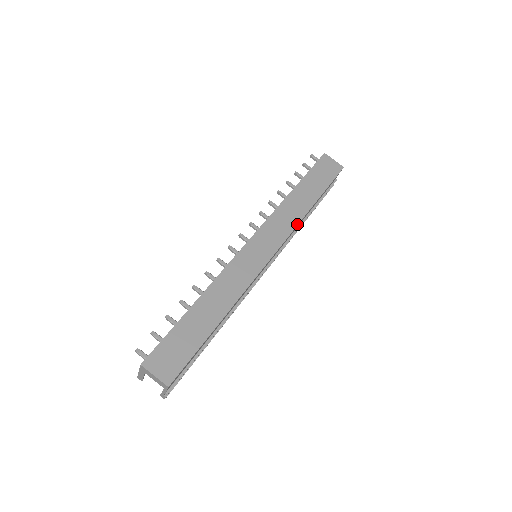
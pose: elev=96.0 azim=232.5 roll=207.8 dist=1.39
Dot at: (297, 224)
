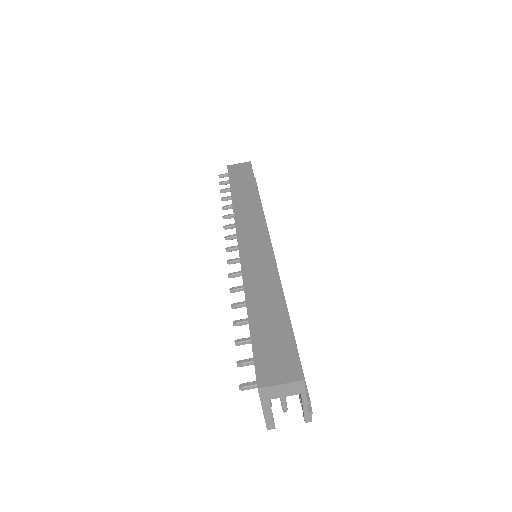
Dot at: (261, 208)
